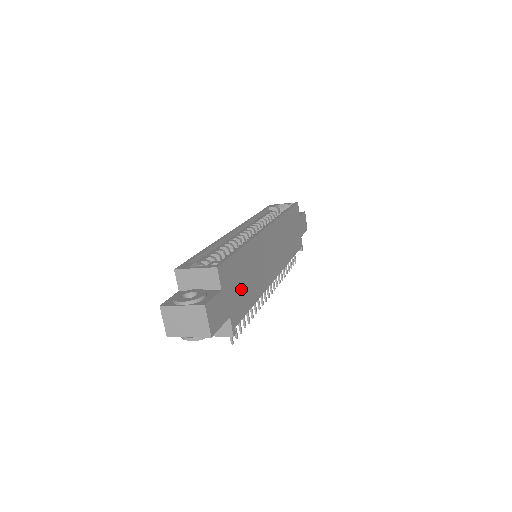
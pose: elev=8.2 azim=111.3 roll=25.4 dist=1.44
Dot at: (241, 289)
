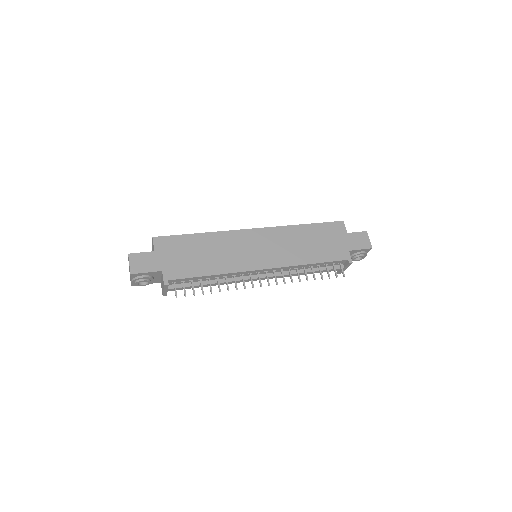
Dot at: (187, 259)
